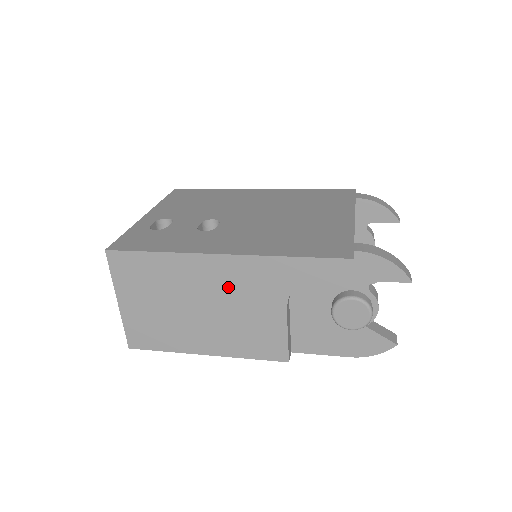
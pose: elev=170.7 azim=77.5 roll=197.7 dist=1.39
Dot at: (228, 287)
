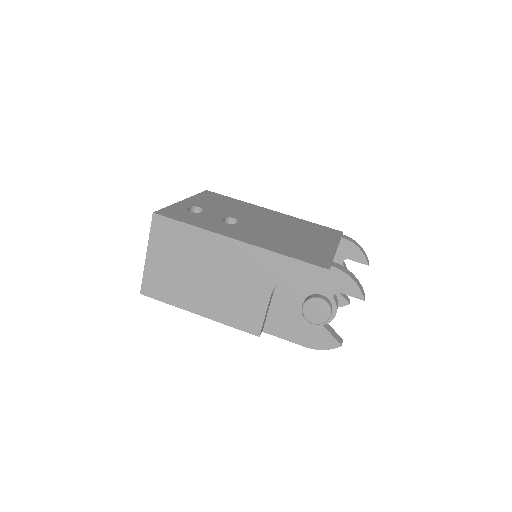
Dot at: (234, 266)
